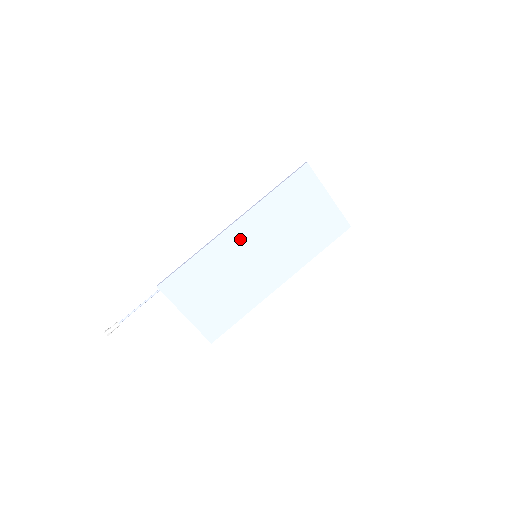
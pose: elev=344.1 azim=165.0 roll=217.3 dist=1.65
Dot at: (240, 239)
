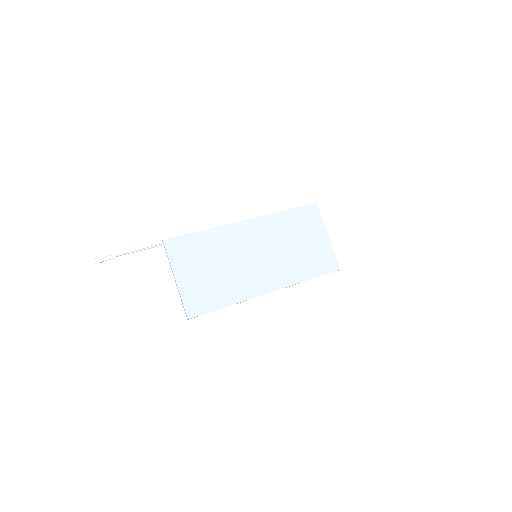
Dot at: (248, 235)
